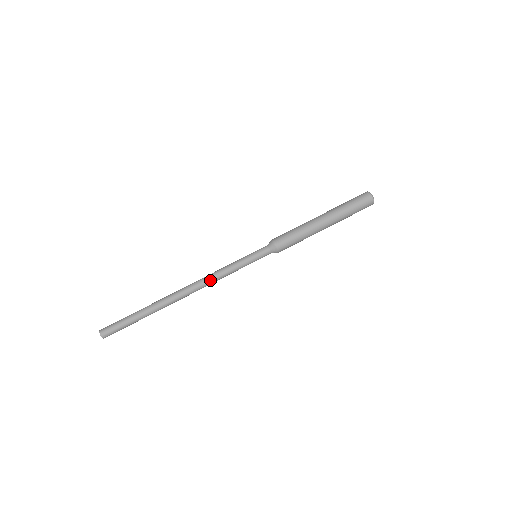
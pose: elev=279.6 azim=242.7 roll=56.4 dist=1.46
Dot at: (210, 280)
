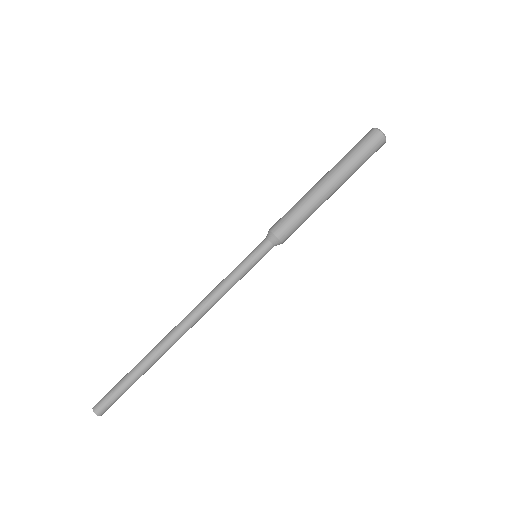
Dot at: (209, 306)
